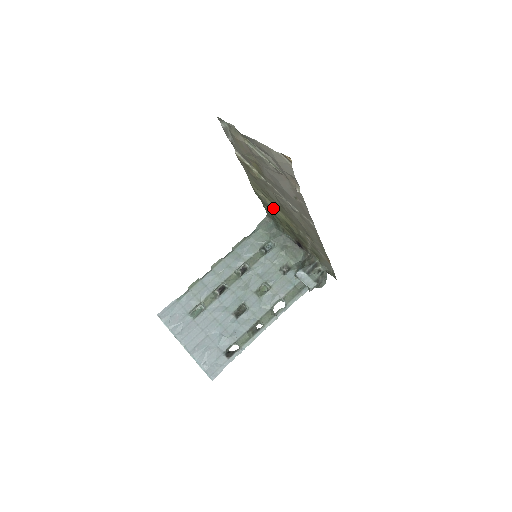
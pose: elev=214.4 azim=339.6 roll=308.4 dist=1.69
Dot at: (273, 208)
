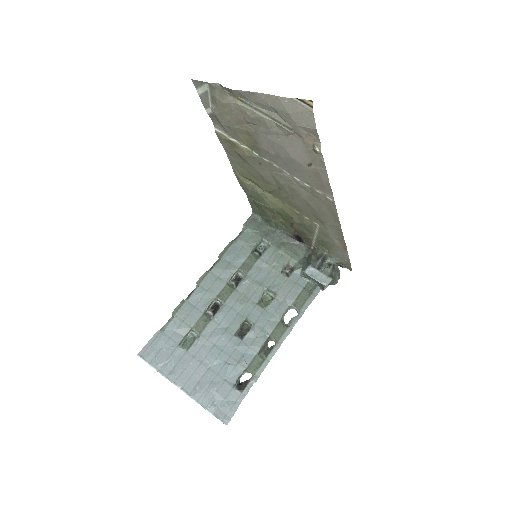
Dot at: (265, 196)
